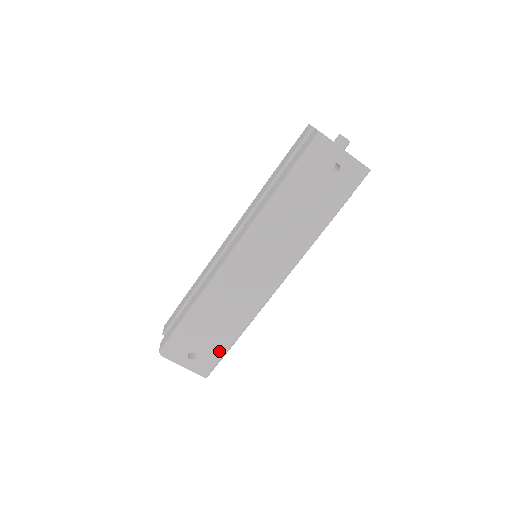
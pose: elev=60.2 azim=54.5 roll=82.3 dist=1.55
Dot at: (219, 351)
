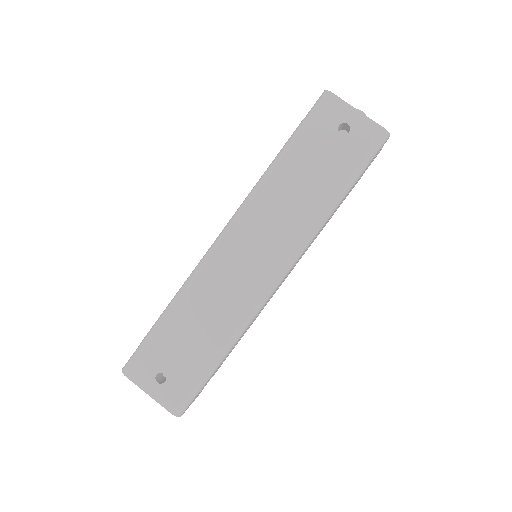
Dot at: (196, 374)
